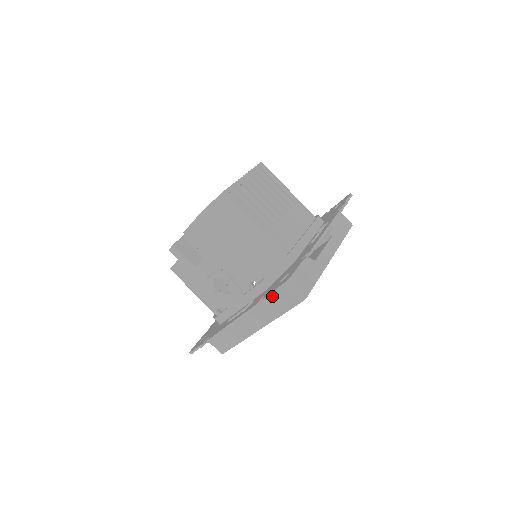
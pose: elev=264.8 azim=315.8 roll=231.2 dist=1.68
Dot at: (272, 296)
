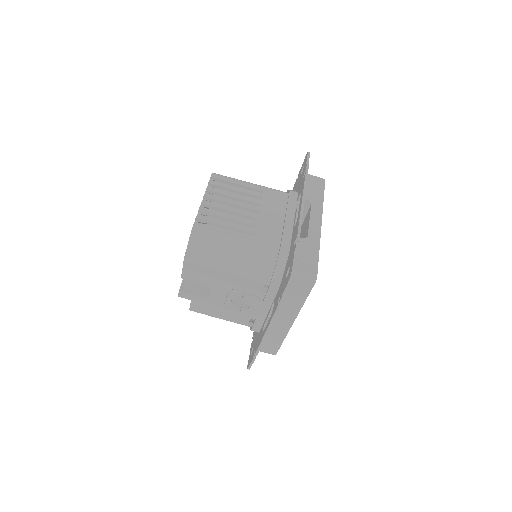
Dot at: (287, 291)
